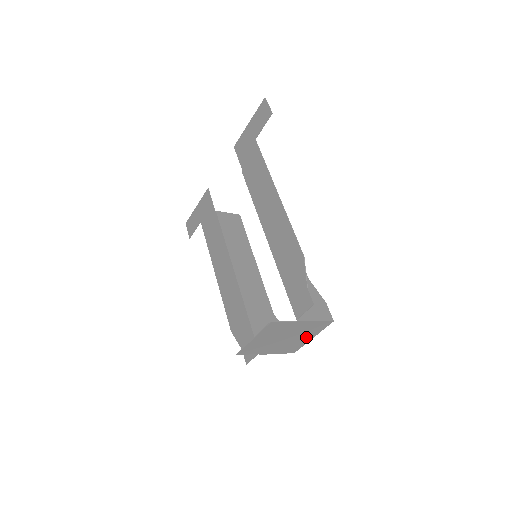
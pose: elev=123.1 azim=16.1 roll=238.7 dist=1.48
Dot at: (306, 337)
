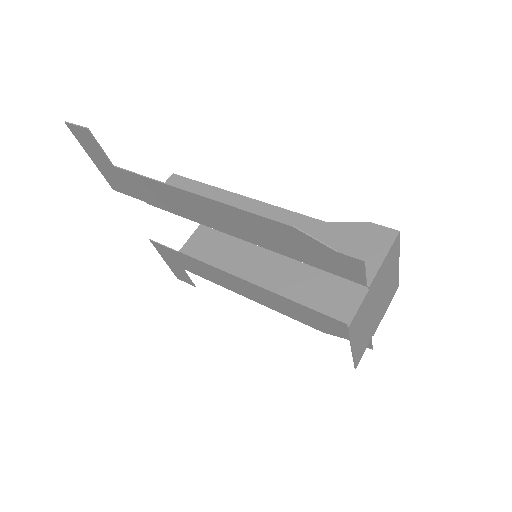
Dot at: (393, 271)
